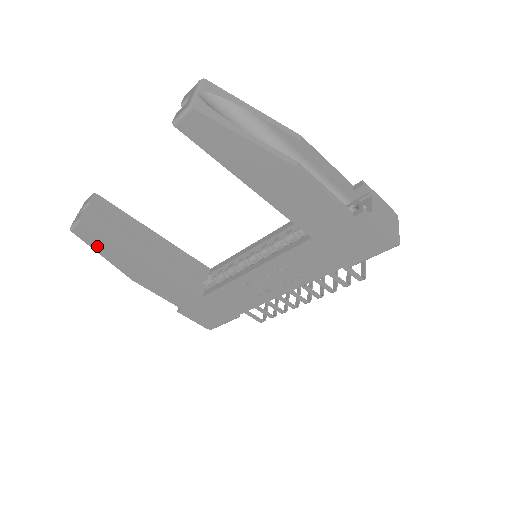
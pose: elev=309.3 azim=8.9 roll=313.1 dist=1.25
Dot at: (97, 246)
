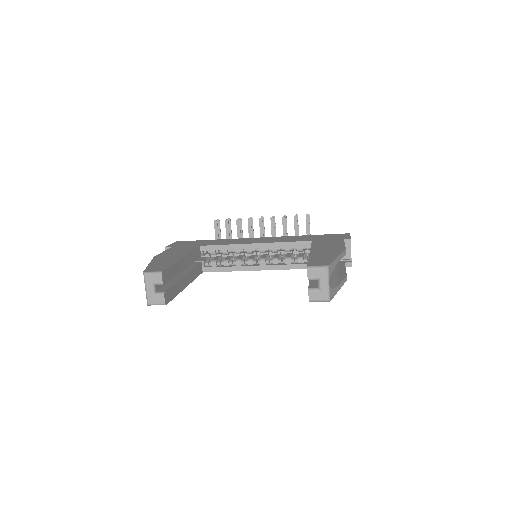
Dot at: occluded
